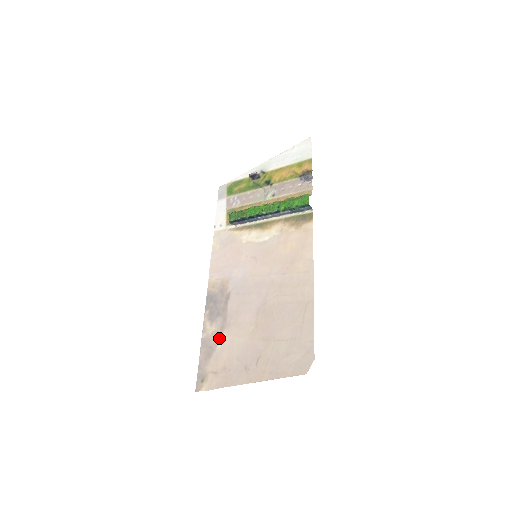
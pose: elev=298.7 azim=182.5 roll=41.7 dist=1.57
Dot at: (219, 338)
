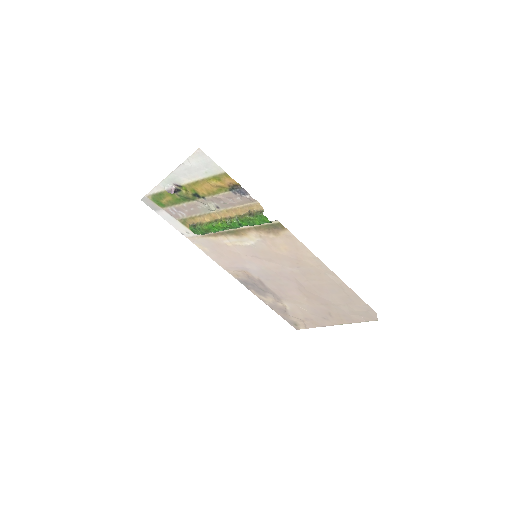
Dot at: (283, 305)
